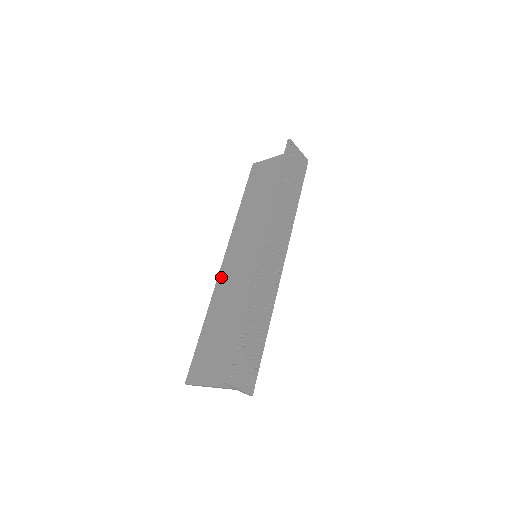
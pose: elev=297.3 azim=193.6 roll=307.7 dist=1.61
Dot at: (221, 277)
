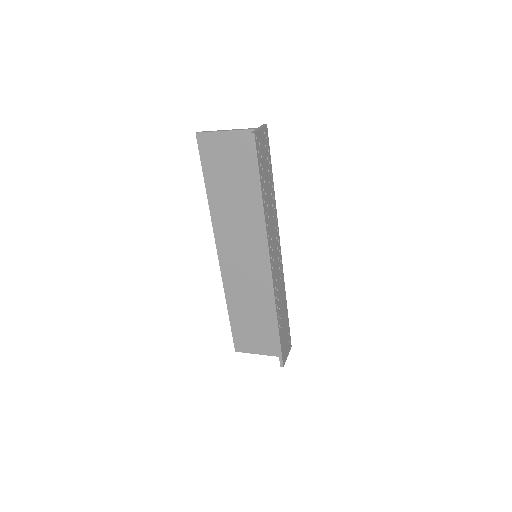
Dot at: (225, 273)
